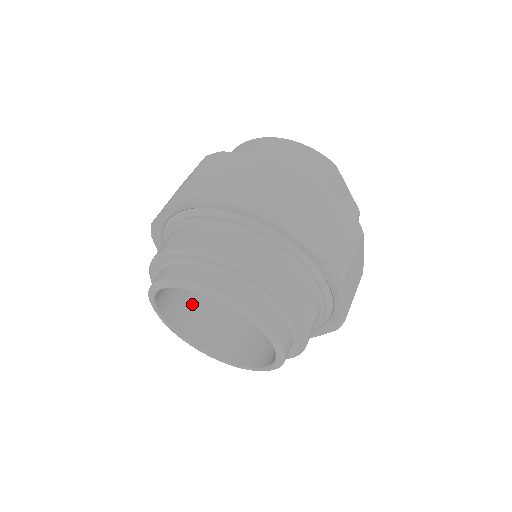
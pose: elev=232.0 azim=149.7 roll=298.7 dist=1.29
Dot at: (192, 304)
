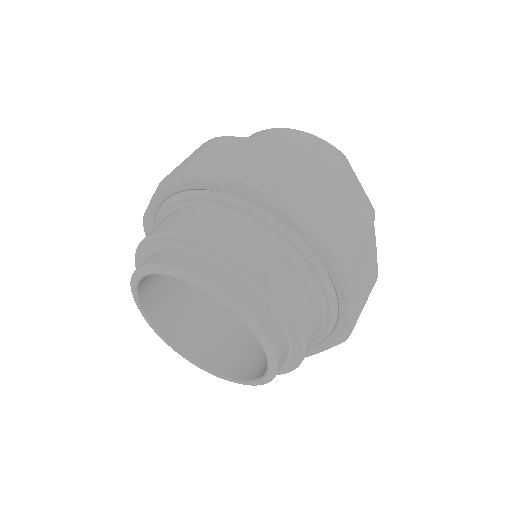
Dot at: (185, 309)
